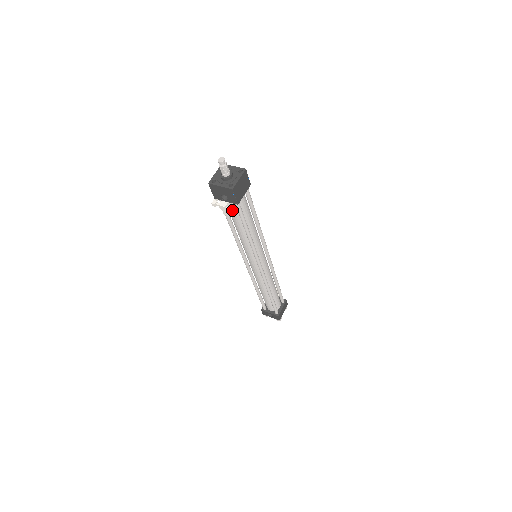
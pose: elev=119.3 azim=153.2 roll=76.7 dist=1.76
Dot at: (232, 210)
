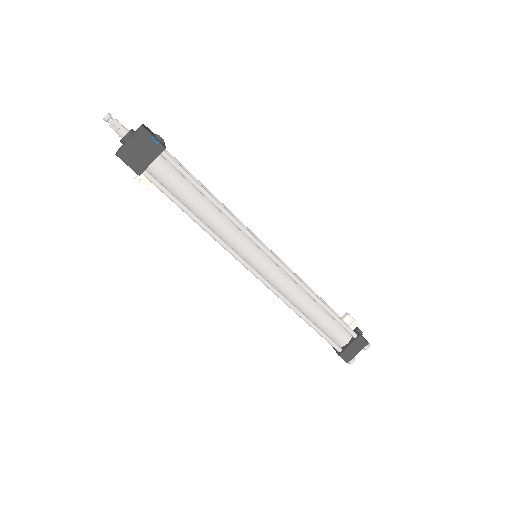
Dot at: occluded
